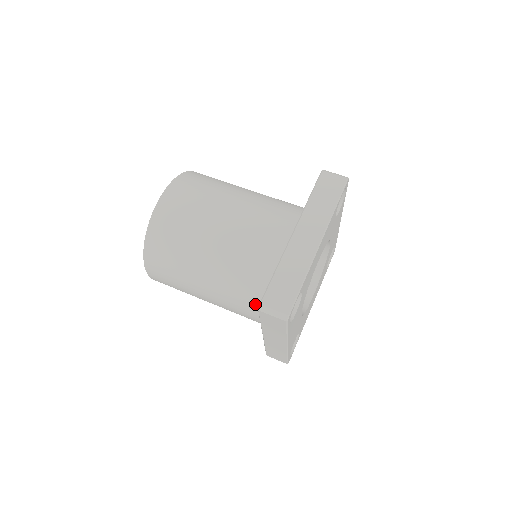
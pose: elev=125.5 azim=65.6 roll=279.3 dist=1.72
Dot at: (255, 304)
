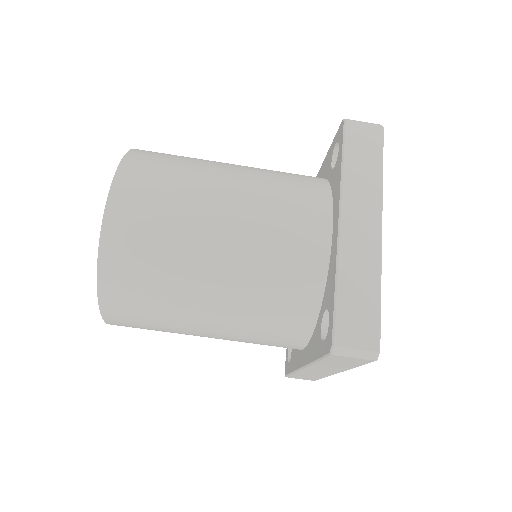
Dot at: occluded
